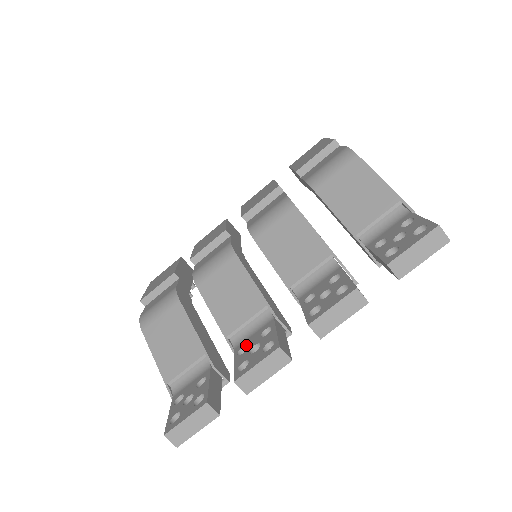
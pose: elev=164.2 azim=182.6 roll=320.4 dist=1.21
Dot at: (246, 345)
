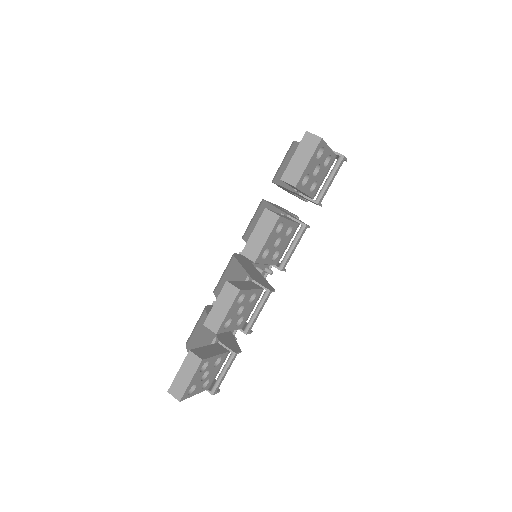
Dot at: occluded
